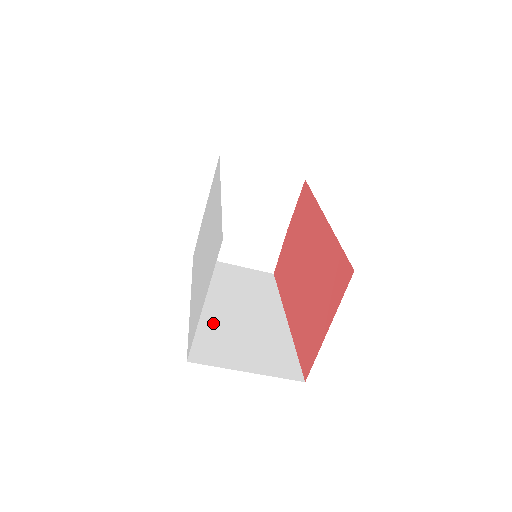
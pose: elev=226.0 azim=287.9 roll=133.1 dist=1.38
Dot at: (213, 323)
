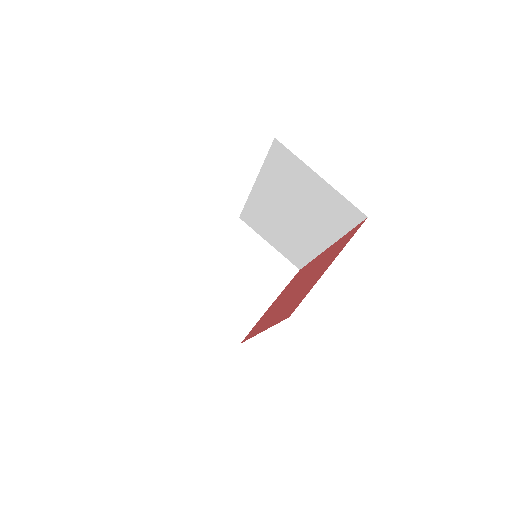
Dot at: occluded
